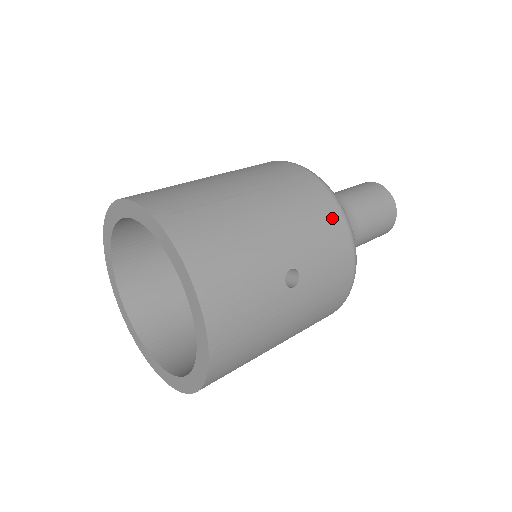
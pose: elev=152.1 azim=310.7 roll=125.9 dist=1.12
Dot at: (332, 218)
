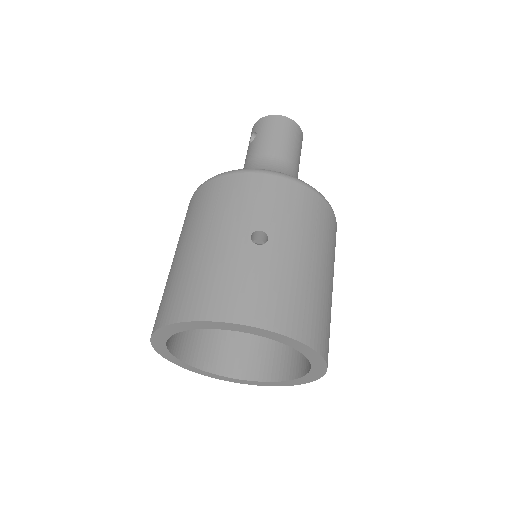
Dot at: occluded
